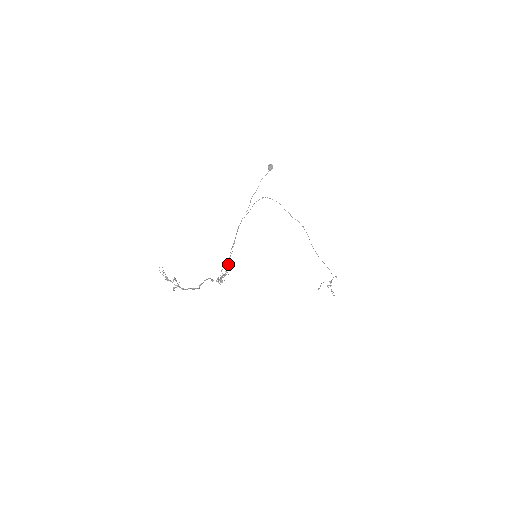
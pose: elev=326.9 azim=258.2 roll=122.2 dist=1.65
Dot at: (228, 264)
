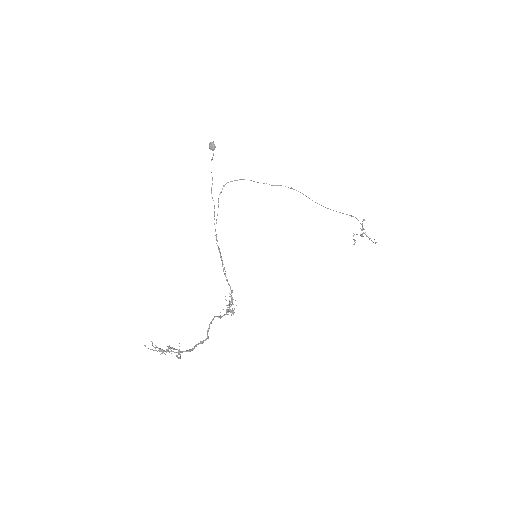
Dot at: occluded
